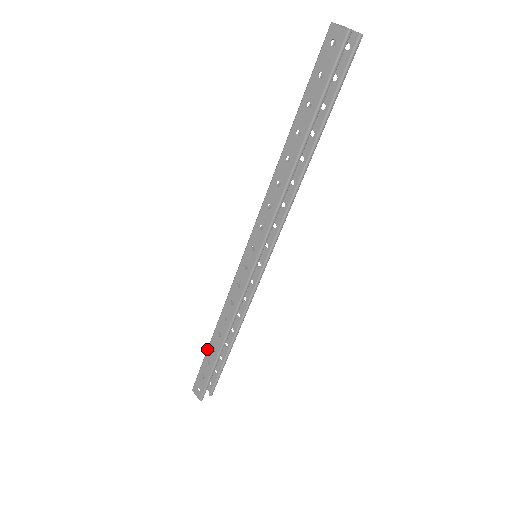
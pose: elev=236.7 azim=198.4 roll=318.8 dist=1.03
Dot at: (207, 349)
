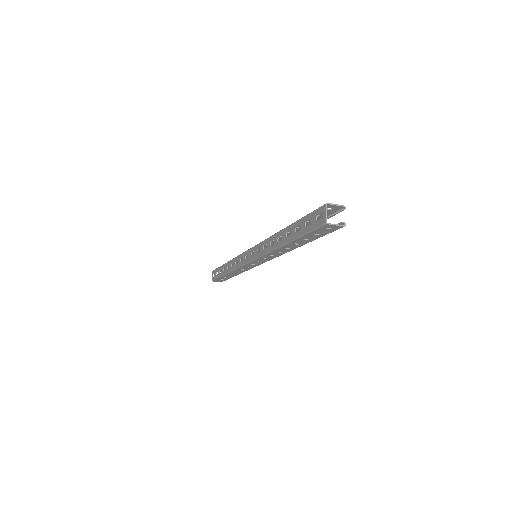
Dot at: (223, 276)
